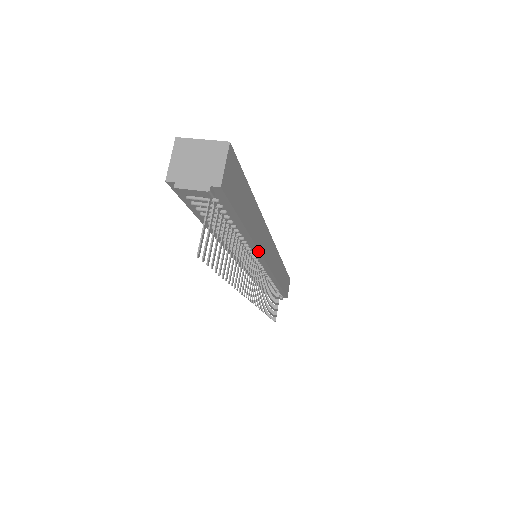
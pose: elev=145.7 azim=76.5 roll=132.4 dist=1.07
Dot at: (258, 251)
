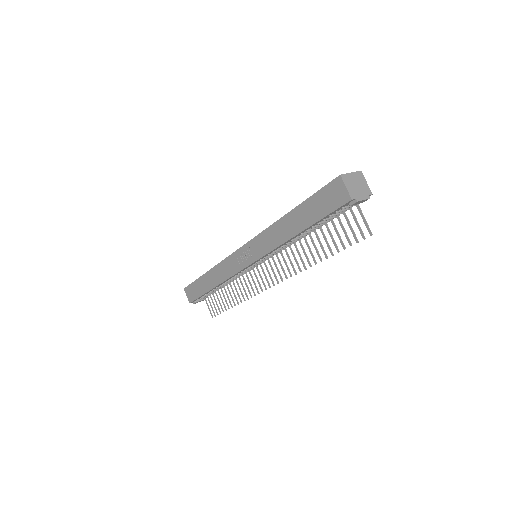
Dot at: occluded
